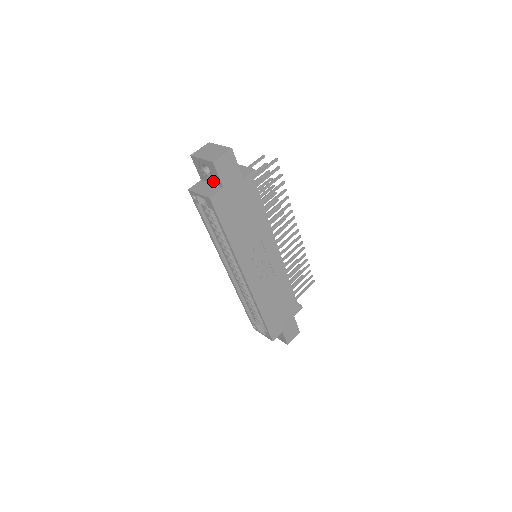
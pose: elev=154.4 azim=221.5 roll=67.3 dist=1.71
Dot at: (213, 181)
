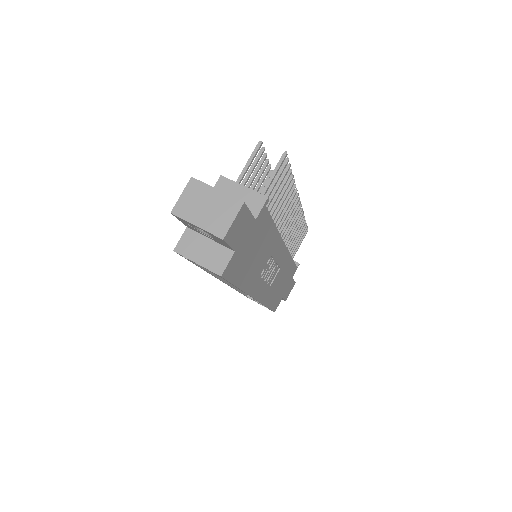
Dot at: (214, 240)
